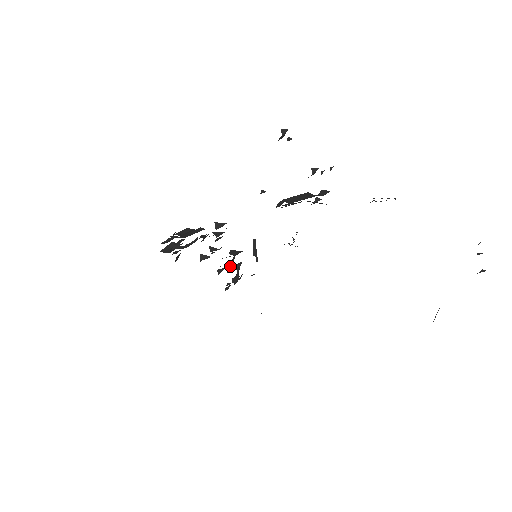
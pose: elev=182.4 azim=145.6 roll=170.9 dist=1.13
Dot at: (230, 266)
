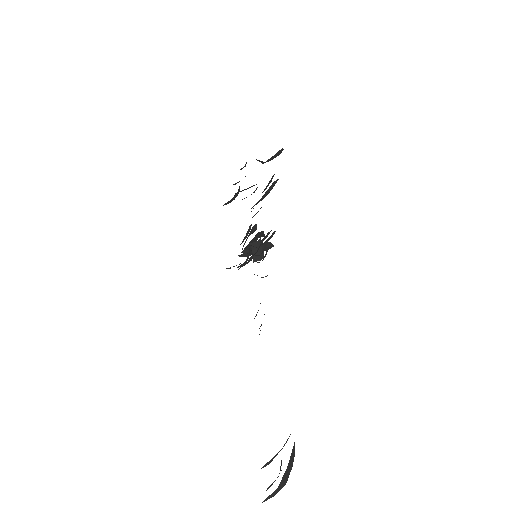
Dot at: occluded
